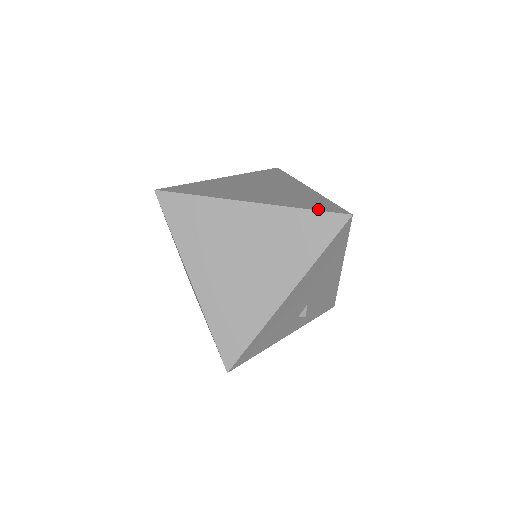
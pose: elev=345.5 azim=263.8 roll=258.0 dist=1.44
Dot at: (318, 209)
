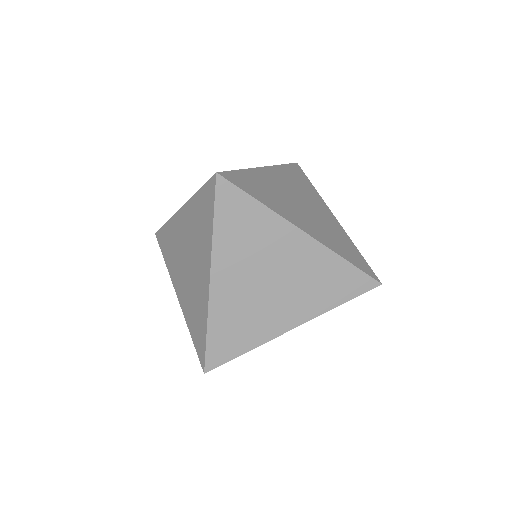
Dot at: (358, 266)
